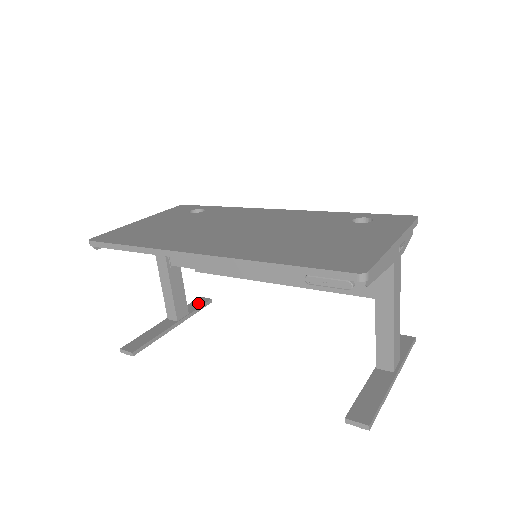
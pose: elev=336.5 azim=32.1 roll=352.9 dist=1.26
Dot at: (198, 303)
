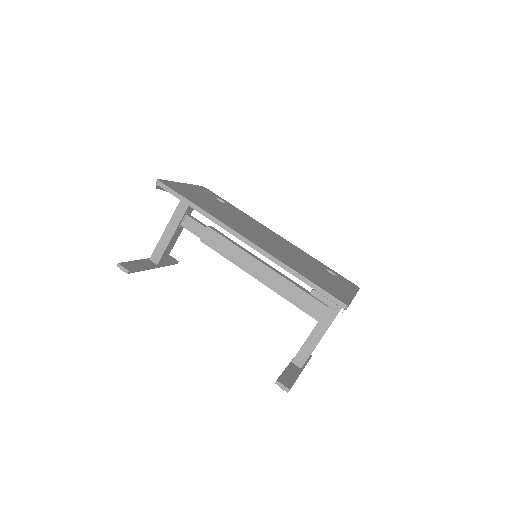
Dot at: (170, 259)
